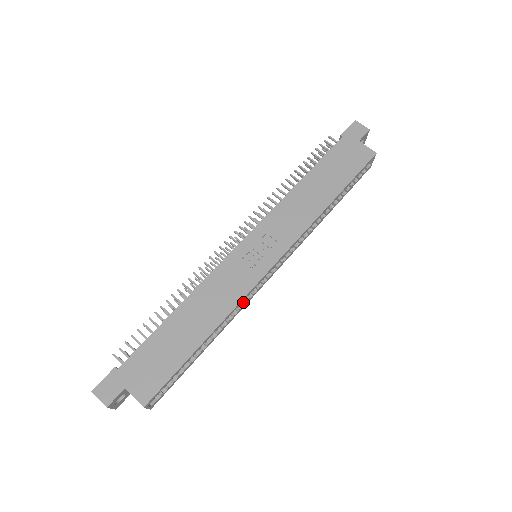
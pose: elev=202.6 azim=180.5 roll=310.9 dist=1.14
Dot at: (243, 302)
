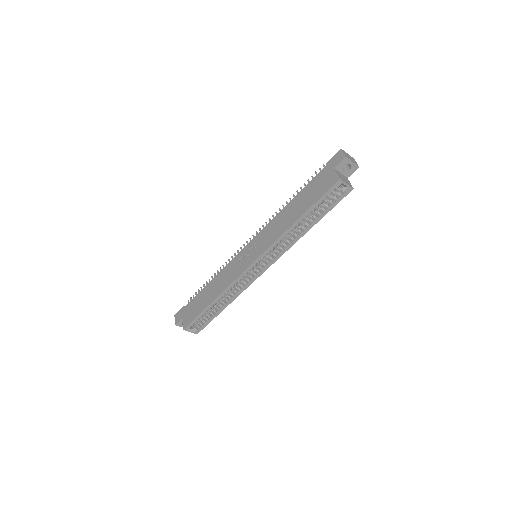
Dot at: (242, 285)
